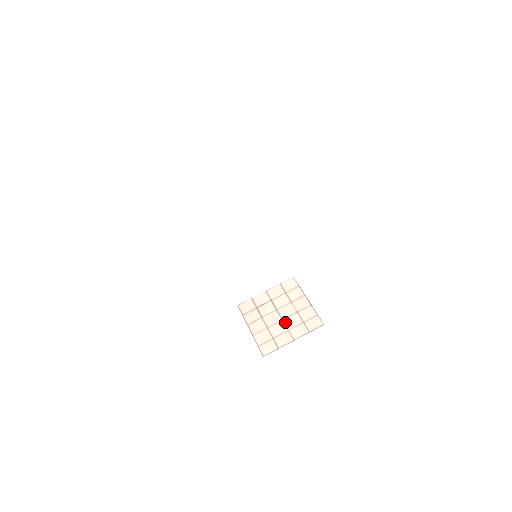
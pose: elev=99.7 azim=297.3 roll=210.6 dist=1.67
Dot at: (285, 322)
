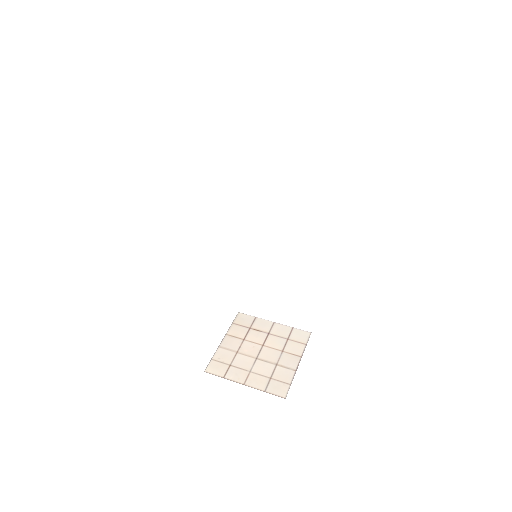
Dot at: (256, 362)
